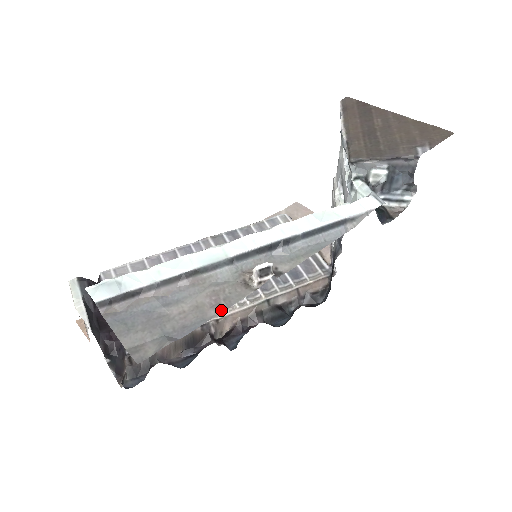
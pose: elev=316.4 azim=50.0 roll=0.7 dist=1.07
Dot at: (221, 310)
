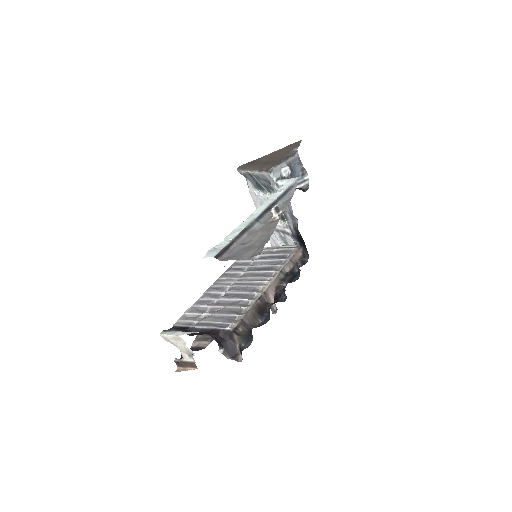
Dot at: (273, 230)
